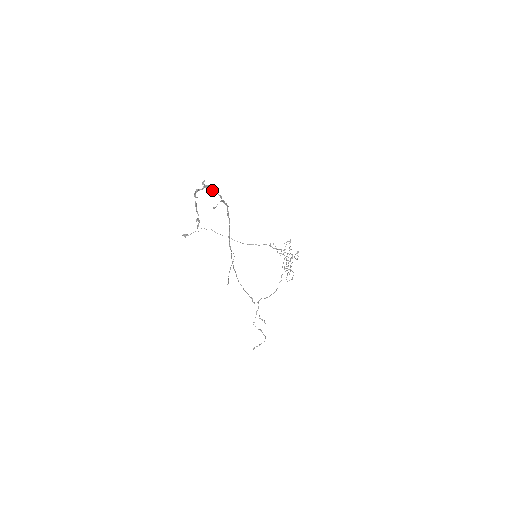
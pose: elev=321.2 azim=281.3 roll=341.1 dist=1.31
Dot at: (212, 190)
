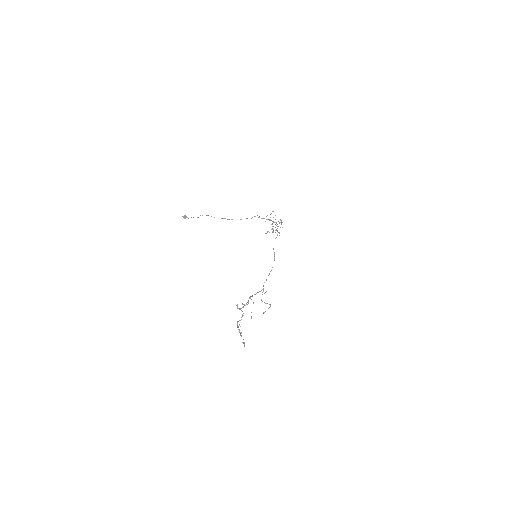
Dot at: (243, 307)
